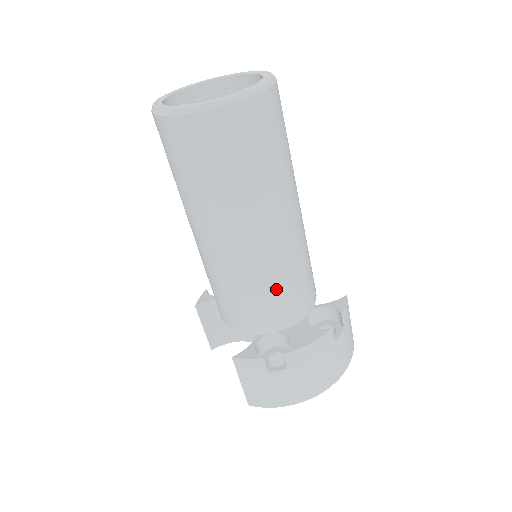
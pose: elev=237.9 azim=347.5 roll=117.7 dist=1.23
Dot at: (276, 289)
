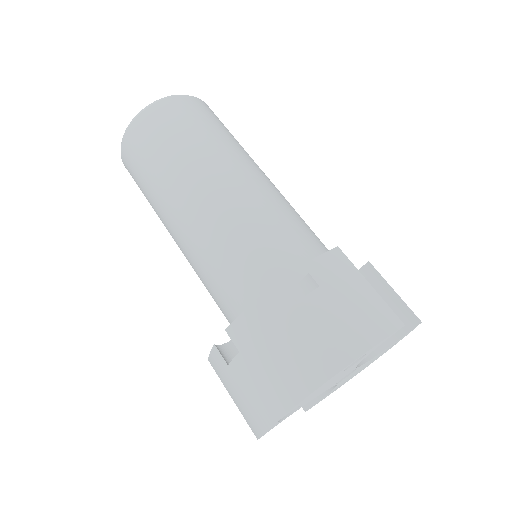
Dot at: (226, 263)
